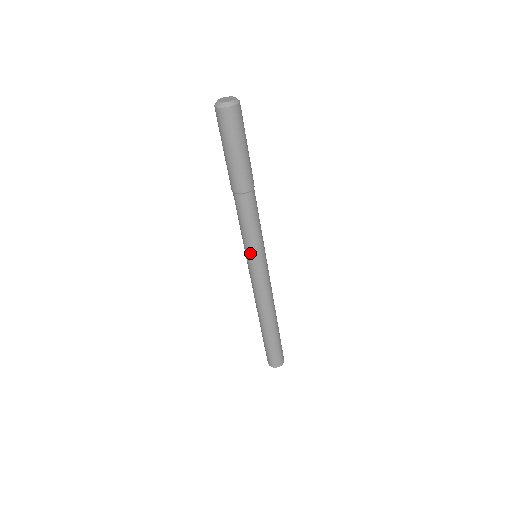
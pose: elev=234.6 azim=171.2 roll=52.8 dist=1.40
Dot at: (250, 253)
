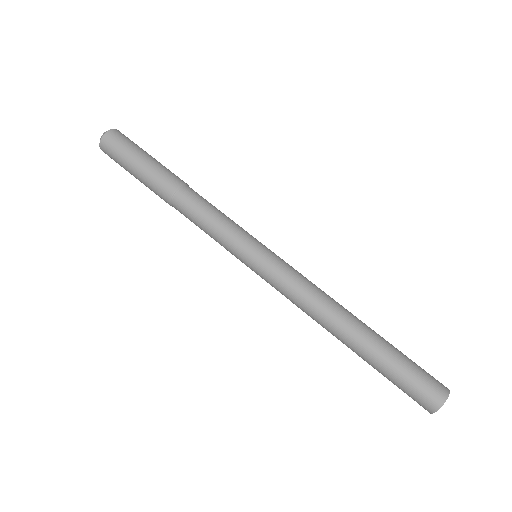
Dot at: (240, 248)
